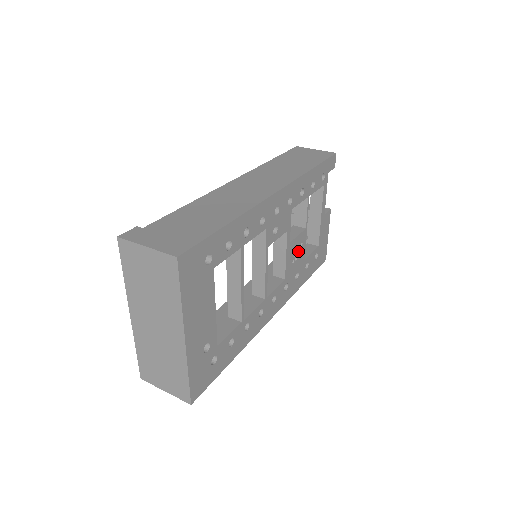
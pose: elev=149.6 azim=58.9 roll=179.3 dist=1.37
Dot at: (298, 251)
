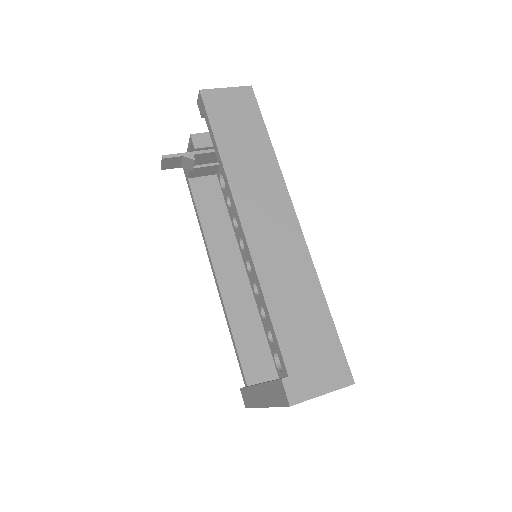
Dot at: occluded
